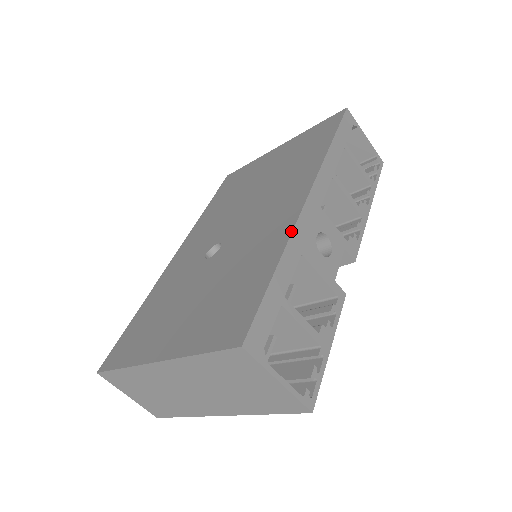
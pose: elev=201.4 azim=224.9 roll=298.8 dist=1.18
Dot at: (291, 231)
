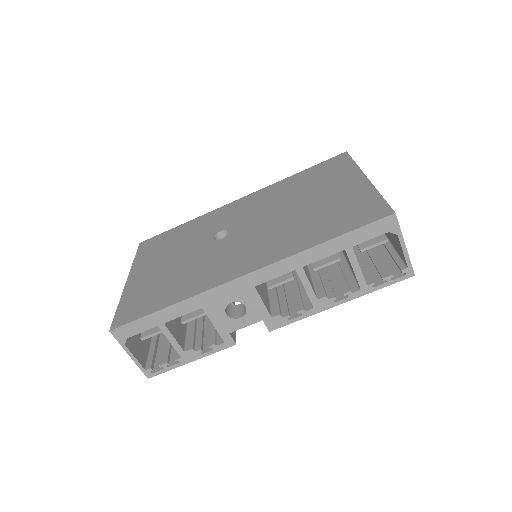
Dot at: (203, 291)
